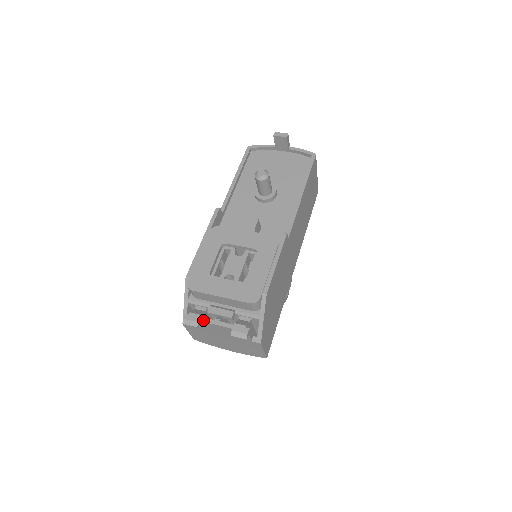
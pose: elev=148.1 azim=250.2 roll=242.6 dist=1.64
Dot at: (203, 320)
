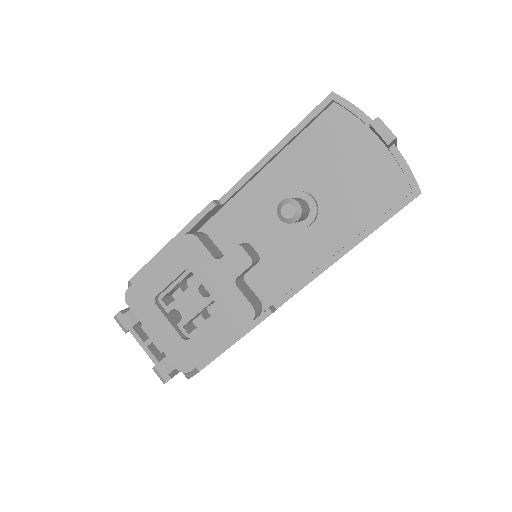
Dot at: (133, 333)
